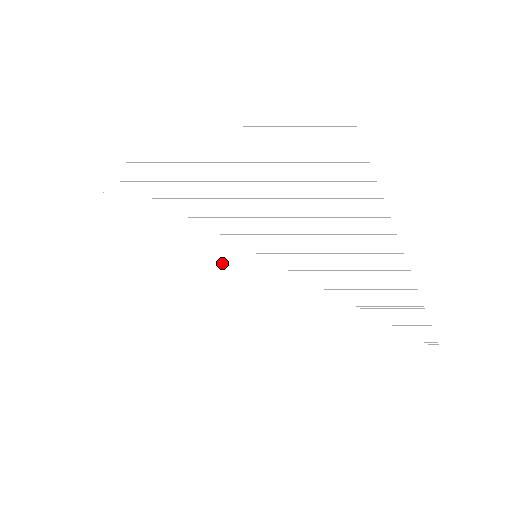
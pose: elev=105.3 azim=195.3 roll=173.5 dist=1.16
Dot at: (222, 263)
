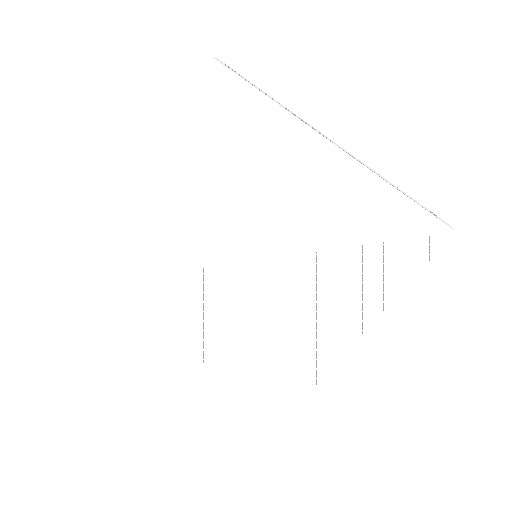
Dot at: (237, 285)
